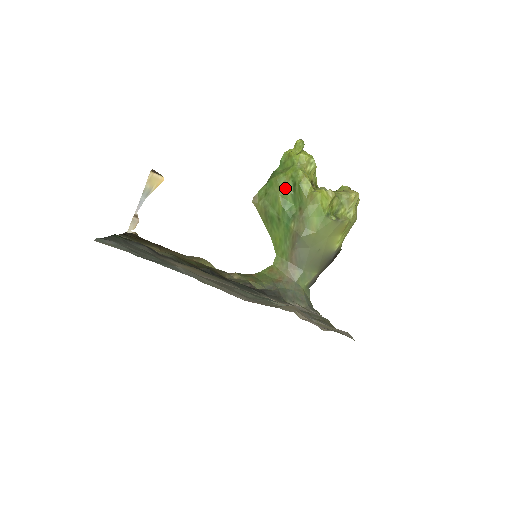
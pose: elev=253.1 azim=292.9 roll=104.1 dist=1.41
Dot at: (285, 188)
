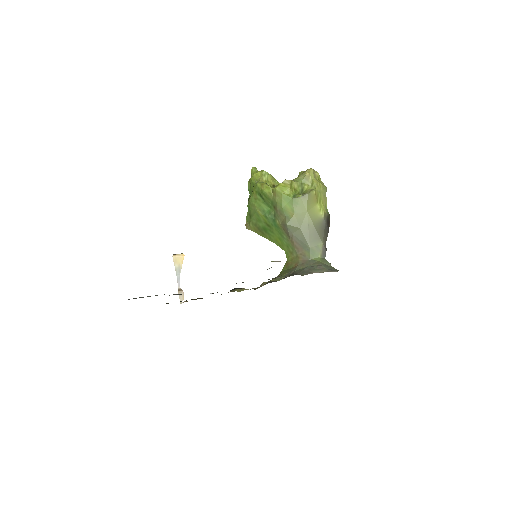
Dot at: (257, 202)
